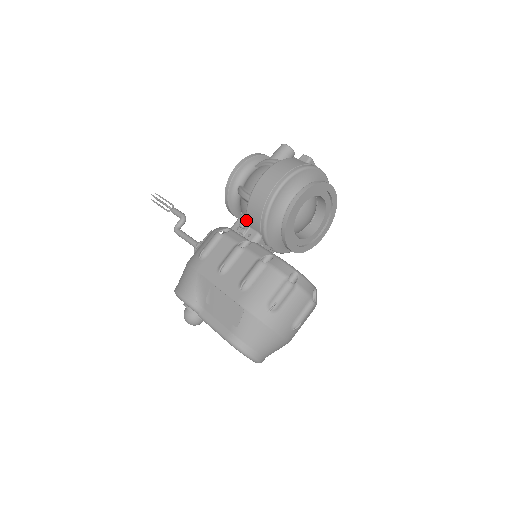
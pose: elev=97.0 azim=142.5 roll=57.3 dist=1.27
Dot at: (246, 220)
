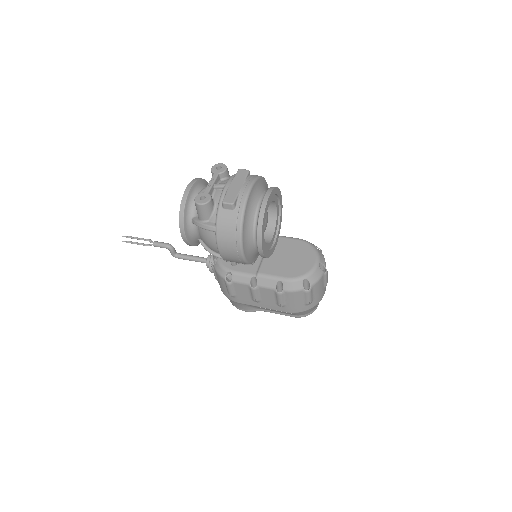
Dot at: (234, 262)
